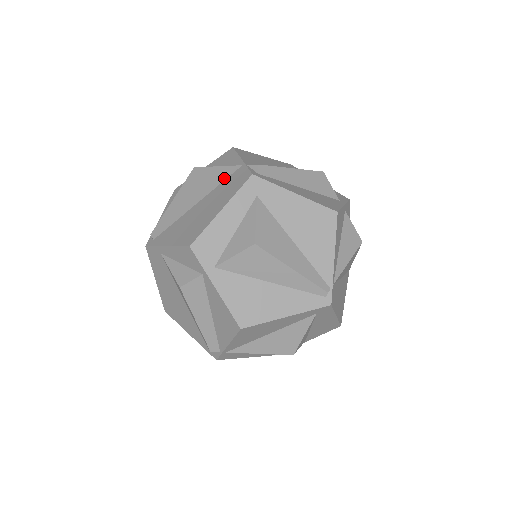
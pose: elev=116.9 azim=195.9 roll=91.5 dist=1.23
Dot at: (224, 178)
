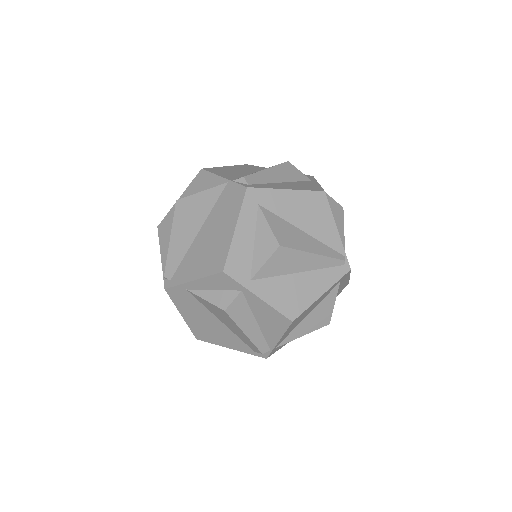
Dot at: (215, 200)
